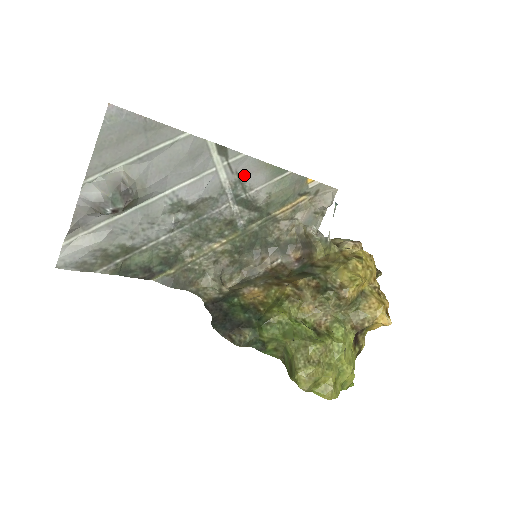
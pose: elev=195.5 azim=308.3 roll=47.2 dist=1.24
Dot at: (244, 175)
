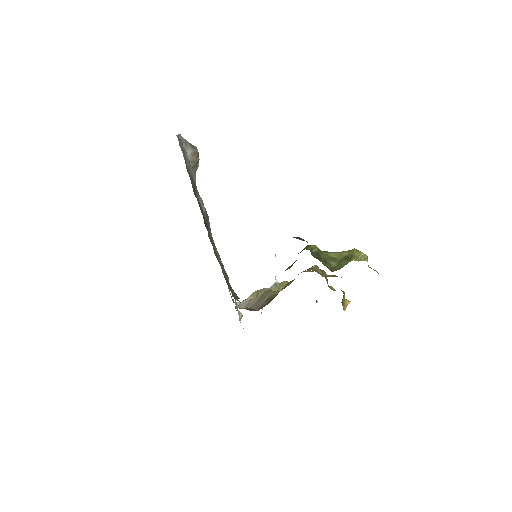
Dot at: occluded
